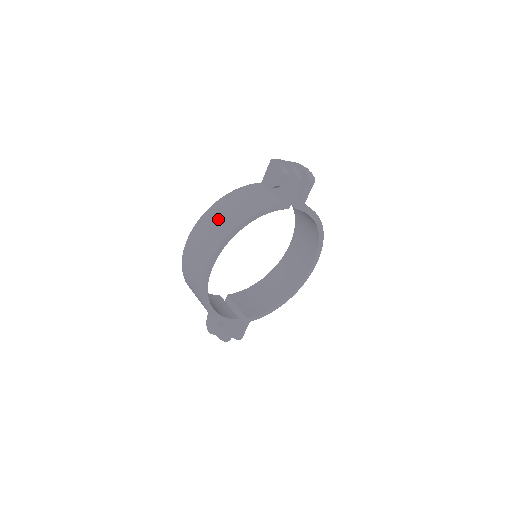
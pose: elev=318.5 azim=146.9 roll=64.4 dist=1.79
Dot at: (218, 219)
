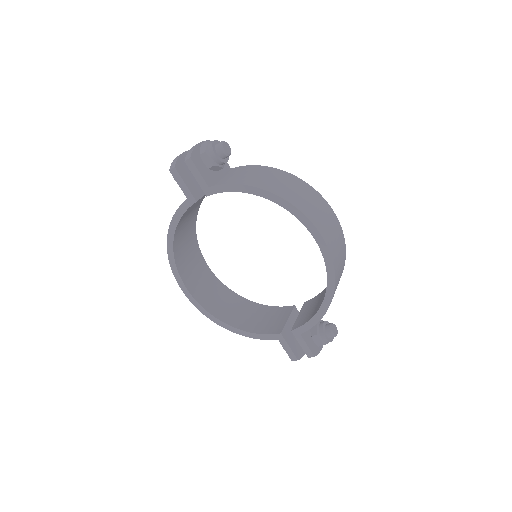
Dot at: occluded
